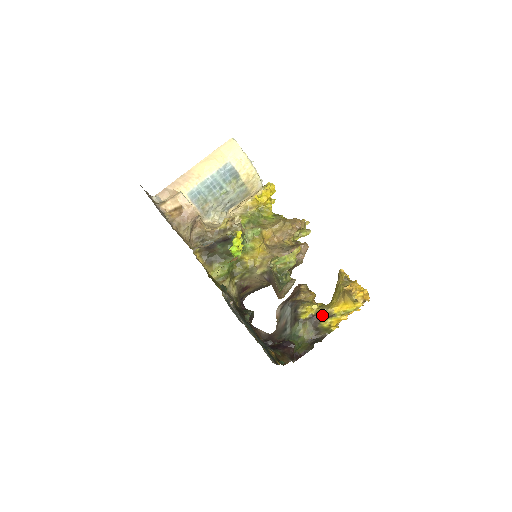
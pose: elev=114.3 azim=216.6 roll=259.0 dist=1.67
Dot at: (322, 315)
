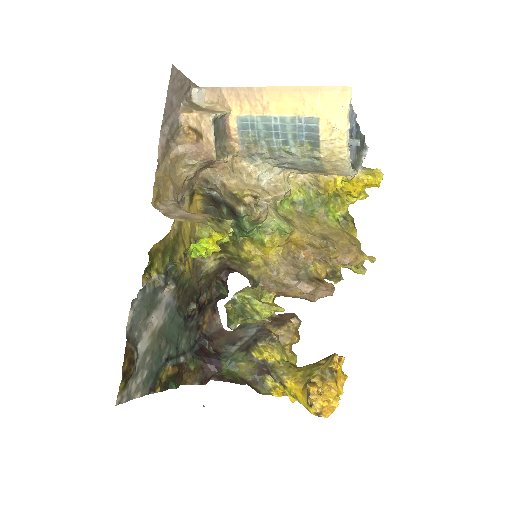
Dot at: (274, 373)
